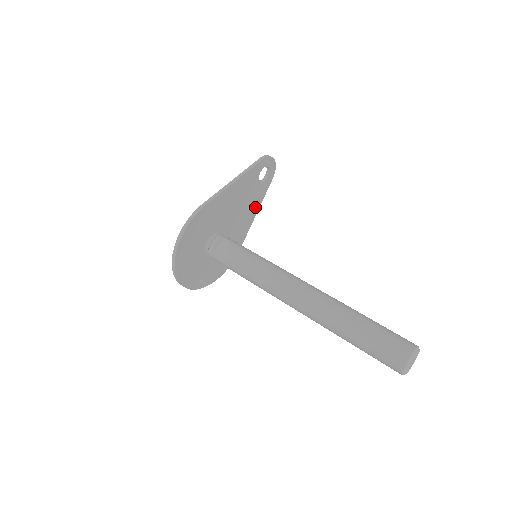
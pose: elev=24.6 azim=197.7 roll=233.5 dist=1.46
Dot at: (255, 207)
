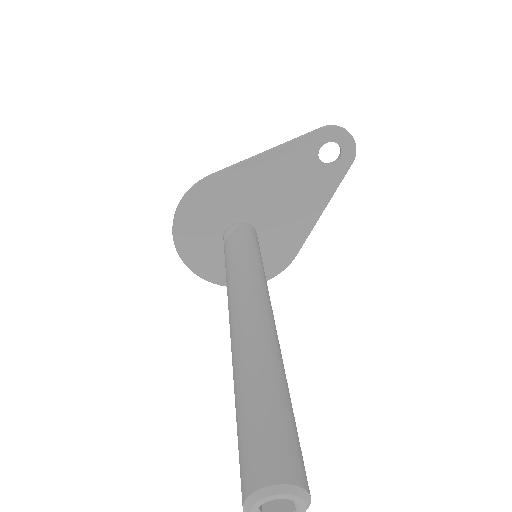
Dot at: (319, 200)
